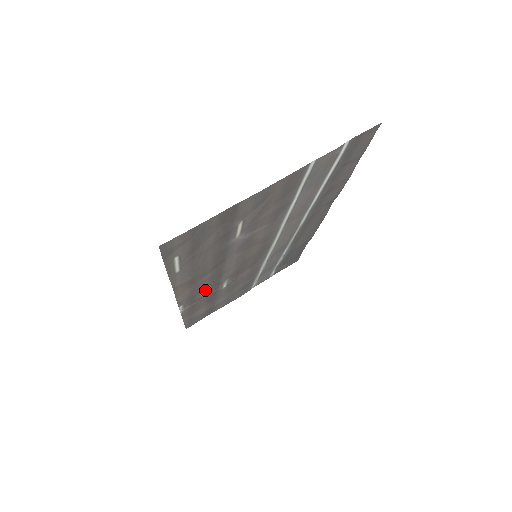
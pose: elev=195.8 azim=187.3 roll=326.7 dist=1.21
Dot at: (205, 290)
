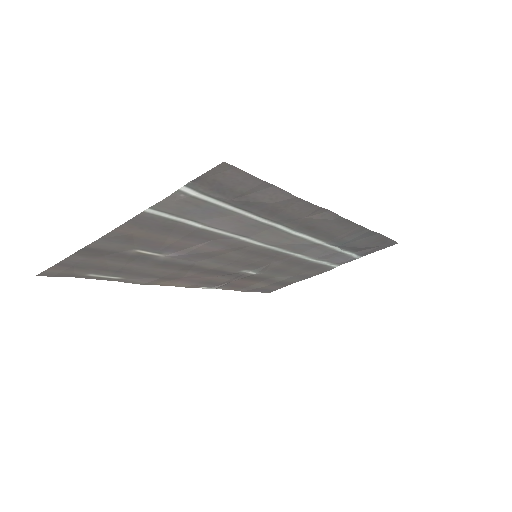
Dot at: (220, 278)
